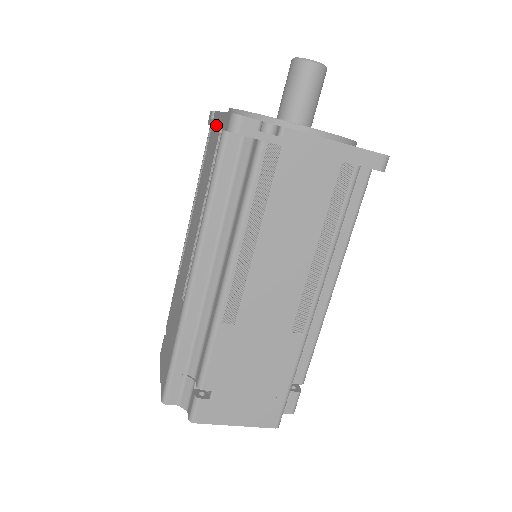
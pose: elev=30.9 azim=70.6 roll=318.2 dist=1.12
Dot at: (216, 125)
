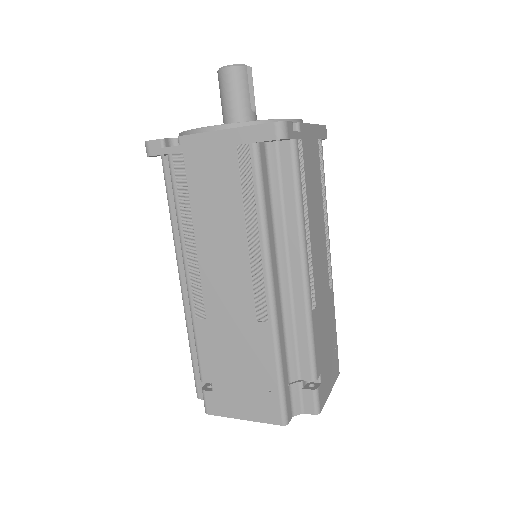
Dot at: occluded
